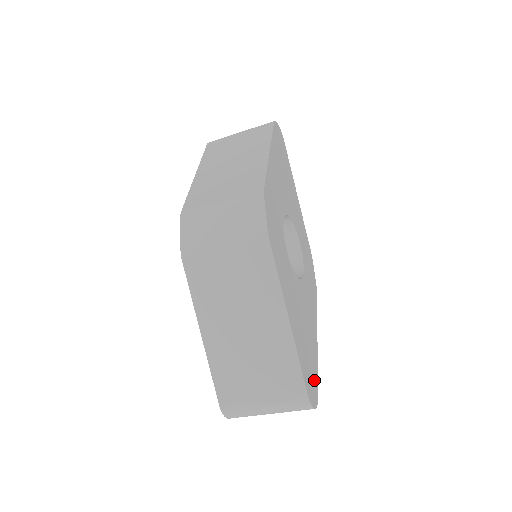
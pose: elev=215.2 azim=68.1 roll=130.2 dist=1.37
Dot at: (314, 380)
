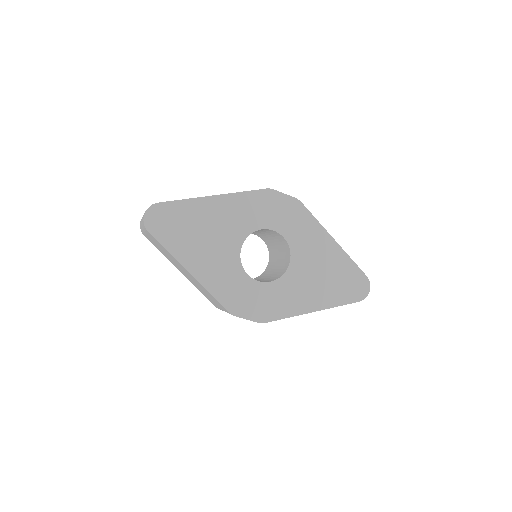
Dot at: (356, 277)
